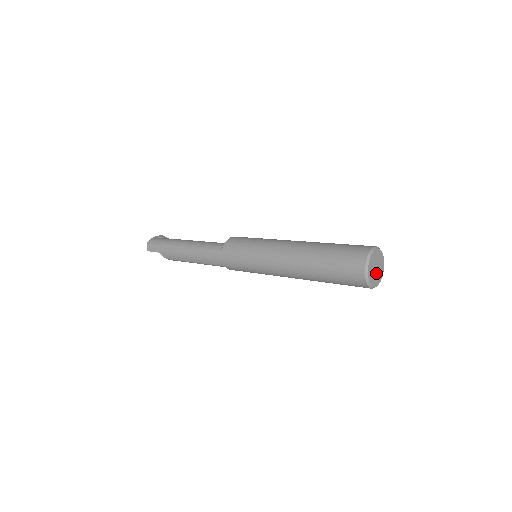
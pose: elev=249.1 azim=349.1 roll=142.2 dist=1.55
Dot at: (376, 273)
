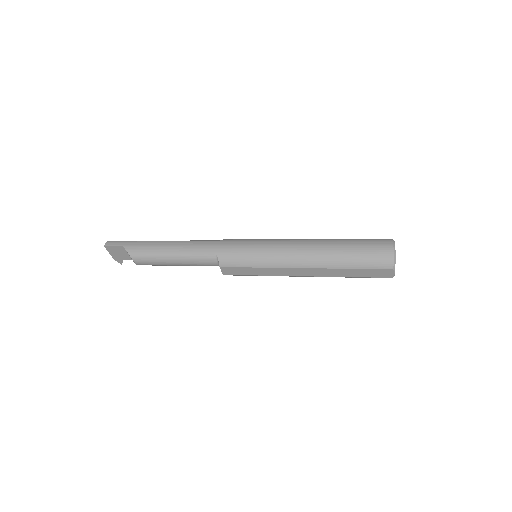
Dot at: occluded
